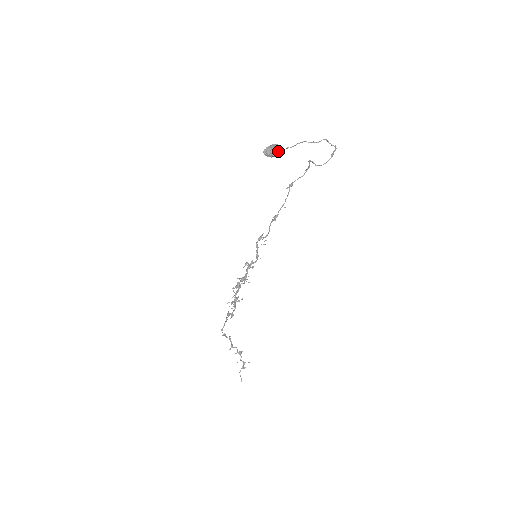
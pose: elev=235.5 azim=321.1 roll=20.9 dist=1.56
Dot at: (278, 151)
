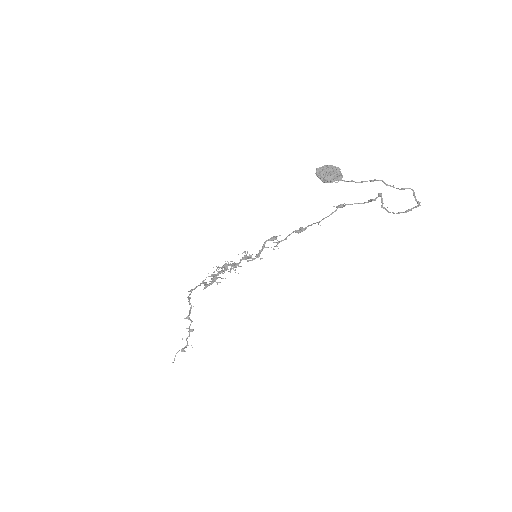
Dot at: (336, 180)
